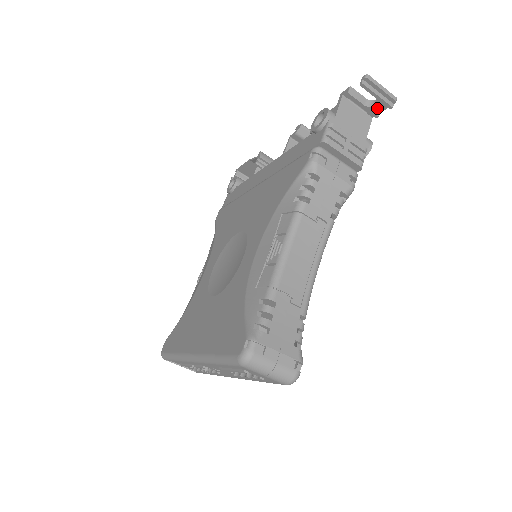
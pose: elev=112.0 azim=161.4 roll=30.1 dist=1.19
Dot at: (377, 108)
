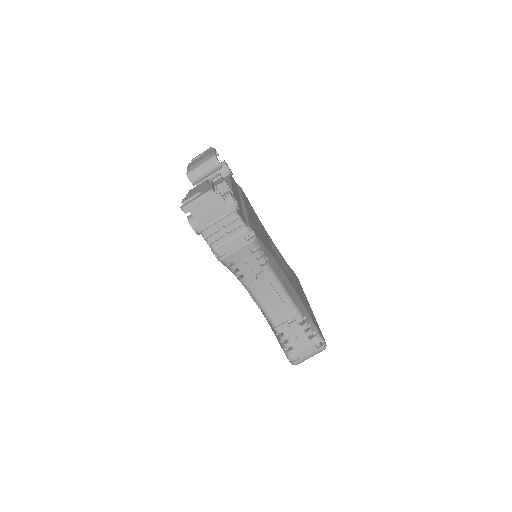
Dot at: occluded
